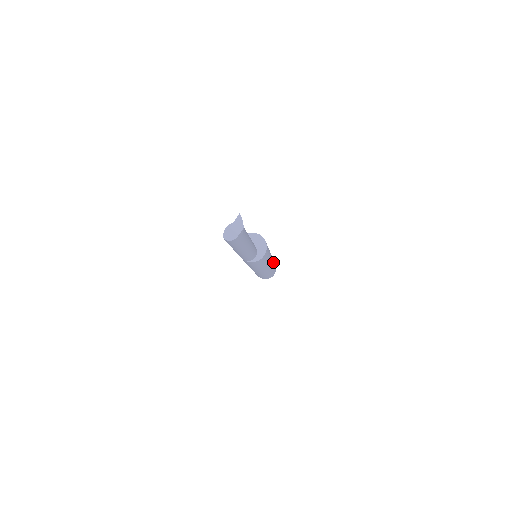
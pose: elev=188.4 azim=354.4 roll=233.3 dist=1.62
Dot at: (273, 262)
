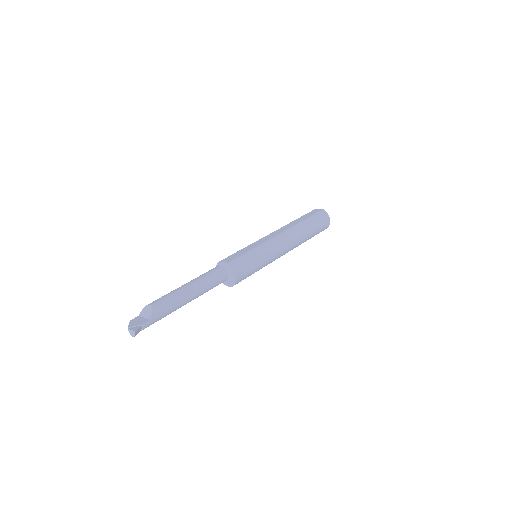
Dot at: occluded
